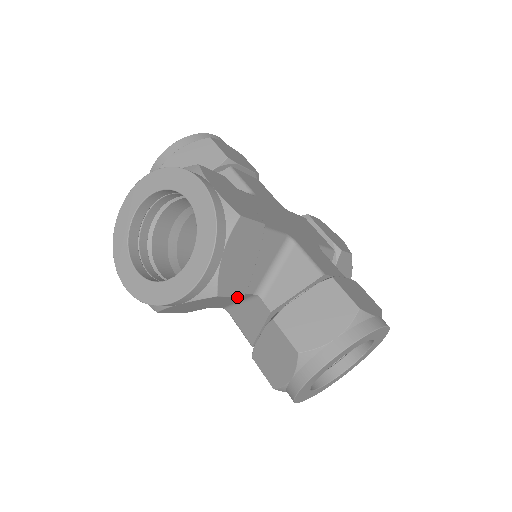
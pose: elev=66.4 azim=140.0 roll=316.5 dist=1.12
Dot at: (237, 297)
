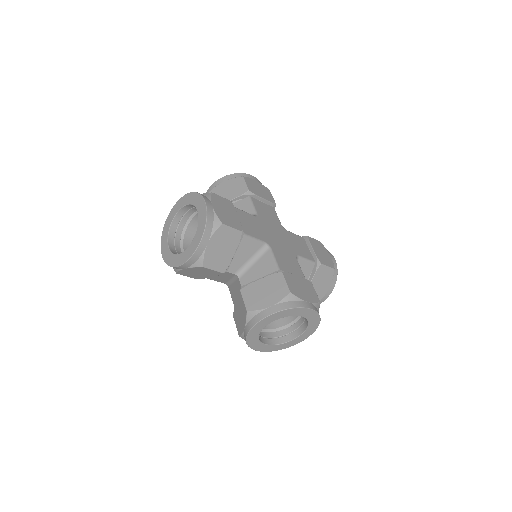
Dot at: (218, 271)
